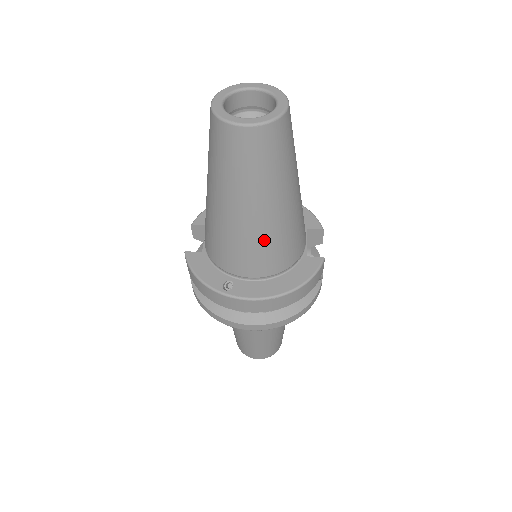
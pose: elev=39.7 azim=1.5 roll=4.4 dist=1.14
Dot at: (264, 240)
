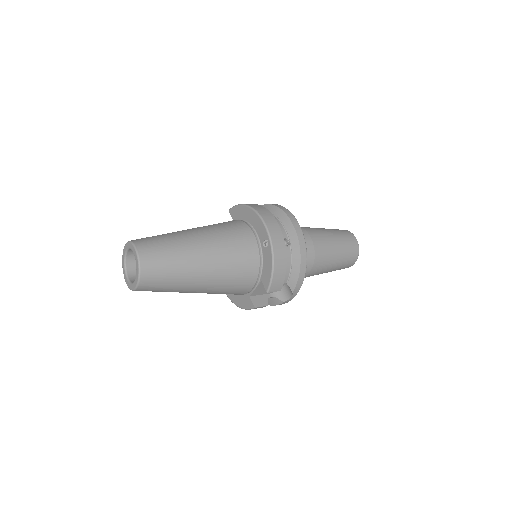
Dot at: occluded
